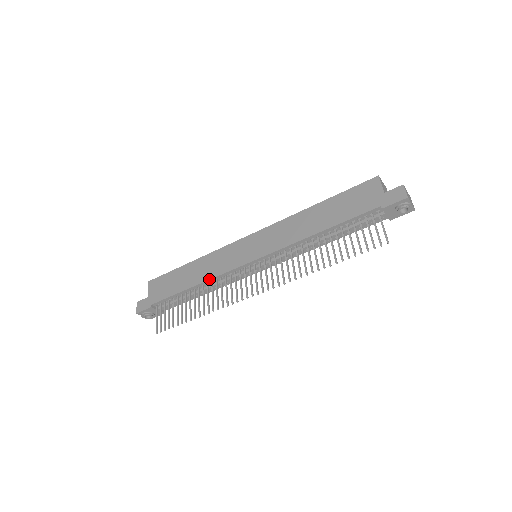
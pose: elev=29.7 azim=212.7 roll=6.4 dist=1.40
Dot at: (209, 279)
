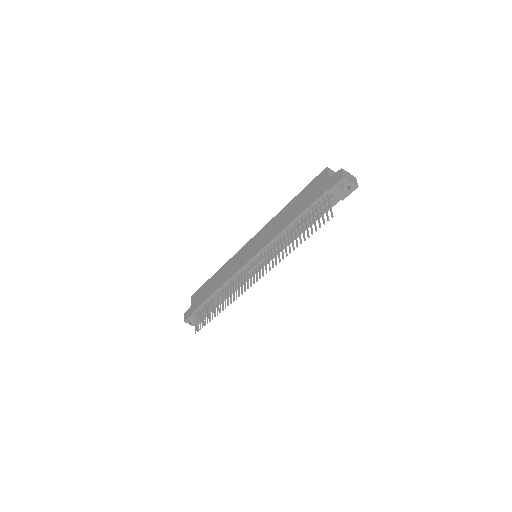
Dot at: (225, 282)
